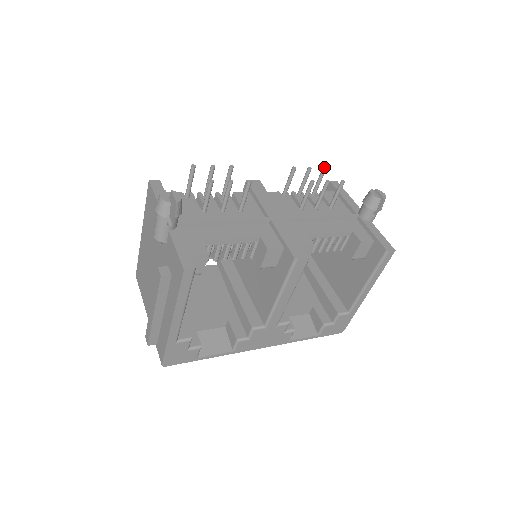
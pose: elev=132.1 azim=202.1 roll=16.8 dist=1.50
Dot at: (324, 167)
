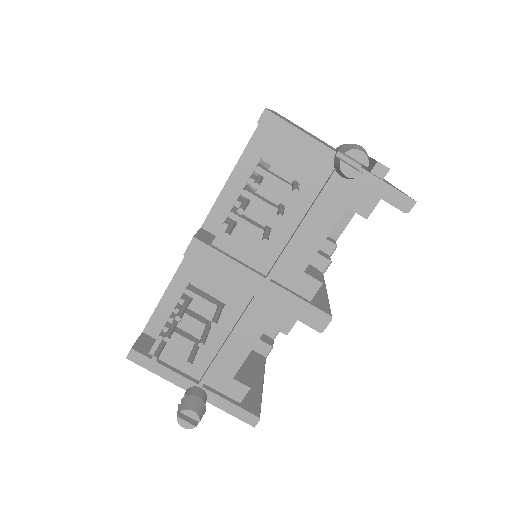
Dot at: (253, 184)
